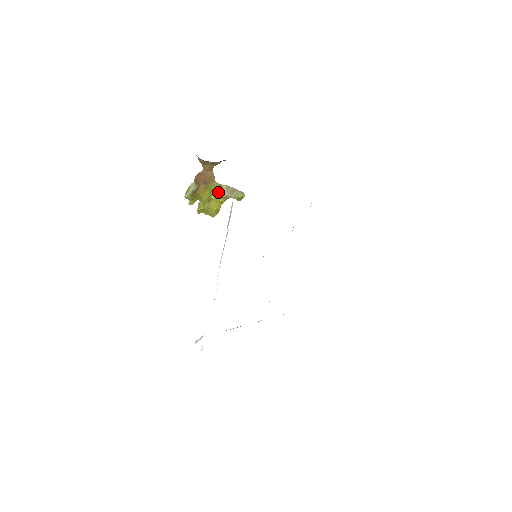
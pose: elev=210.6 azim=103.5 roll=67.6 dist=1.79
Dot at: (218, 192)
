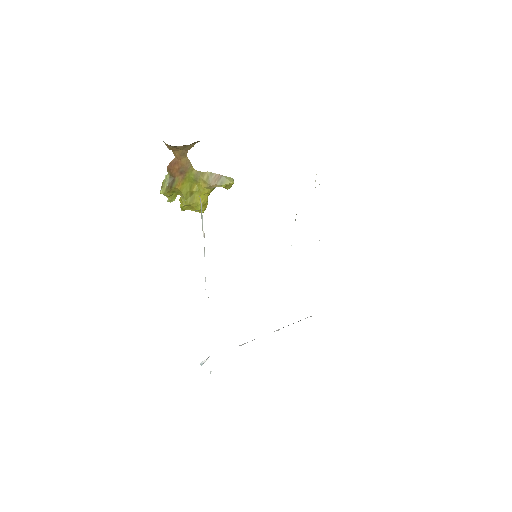
Dot at: (200, 182)
